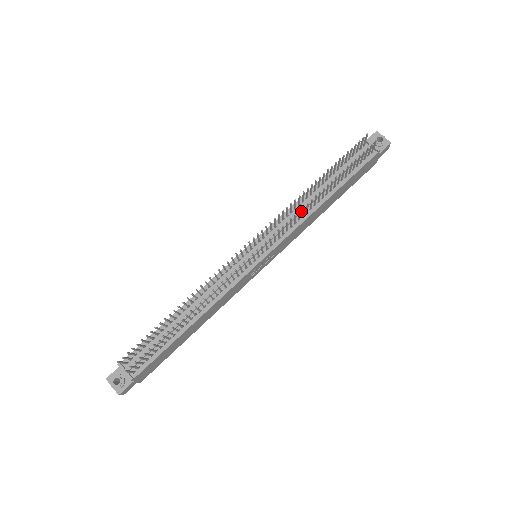
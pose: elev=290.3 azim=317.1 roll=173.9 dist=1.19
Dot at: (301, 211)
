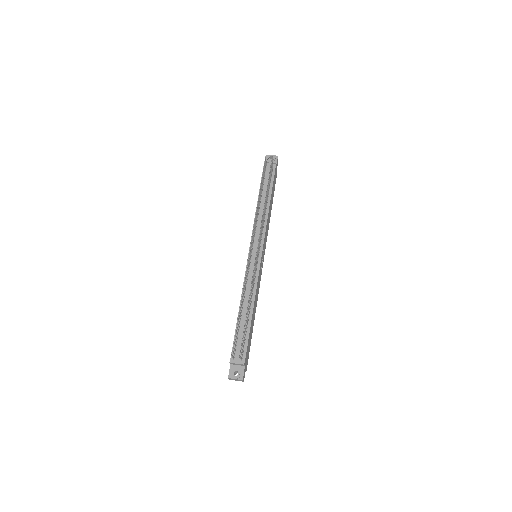
Dot at: (262, 216)
